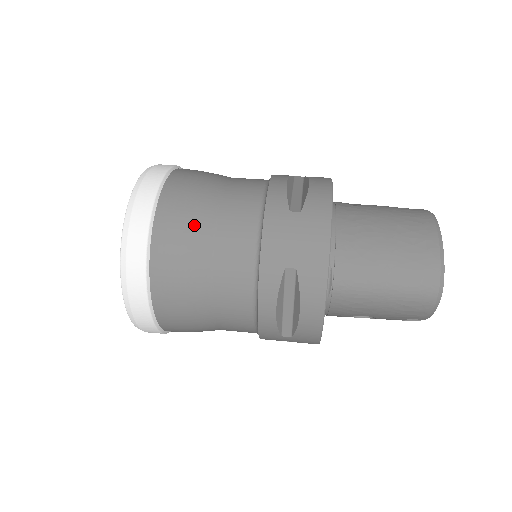
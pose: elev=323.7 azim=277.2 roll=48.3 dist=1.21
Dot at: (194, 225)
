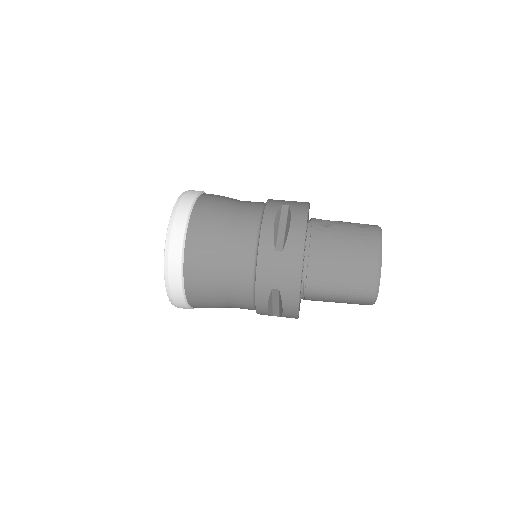
Dot at: (211, 259)
